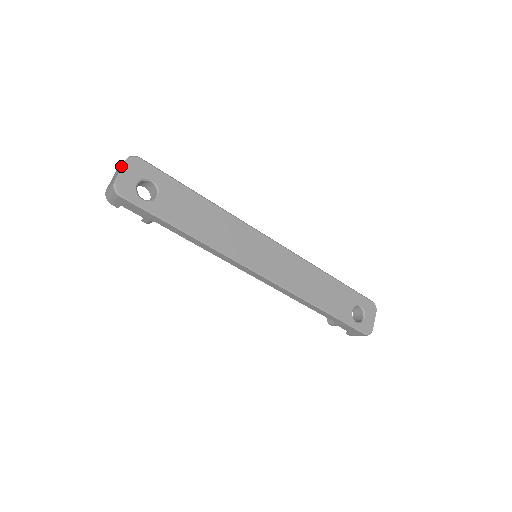
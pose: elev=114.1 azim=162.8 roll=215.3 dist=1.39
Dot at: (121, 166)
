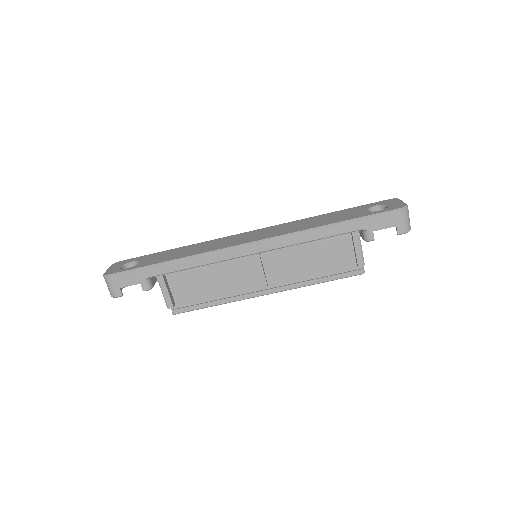
Dot at: occluded
